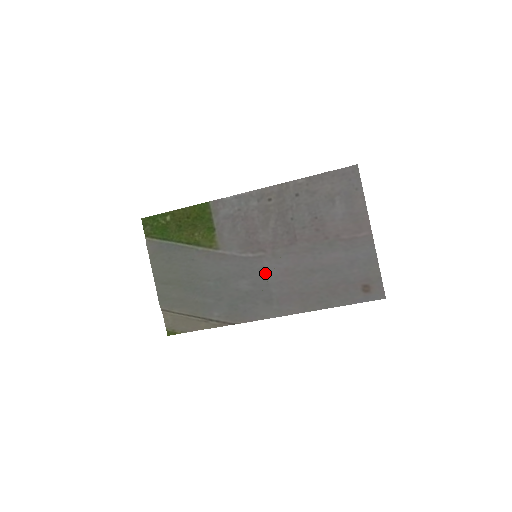
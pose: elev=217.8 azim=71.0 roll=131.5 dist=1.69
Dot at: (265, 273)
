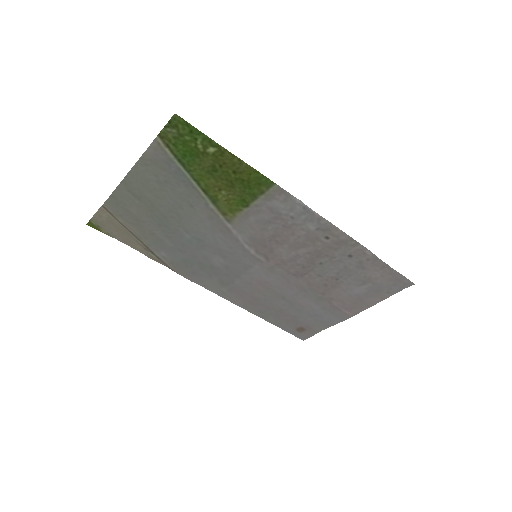
Dot at: (247, 270)
